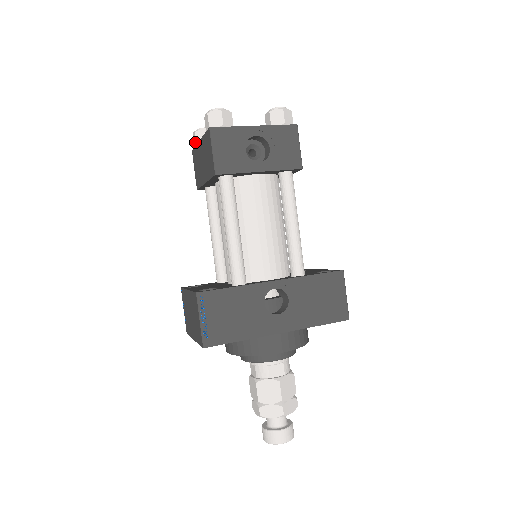
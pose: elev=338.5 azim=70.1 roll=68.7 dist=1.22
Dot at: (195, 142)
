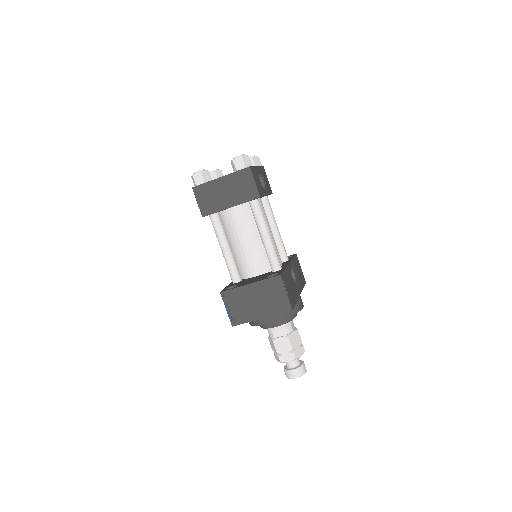
Dot at: (201, 180)
